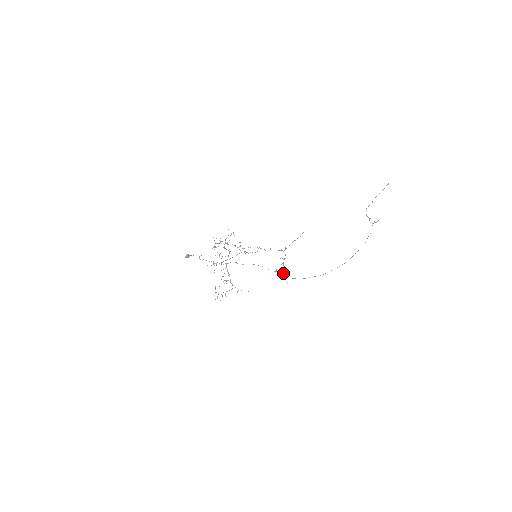
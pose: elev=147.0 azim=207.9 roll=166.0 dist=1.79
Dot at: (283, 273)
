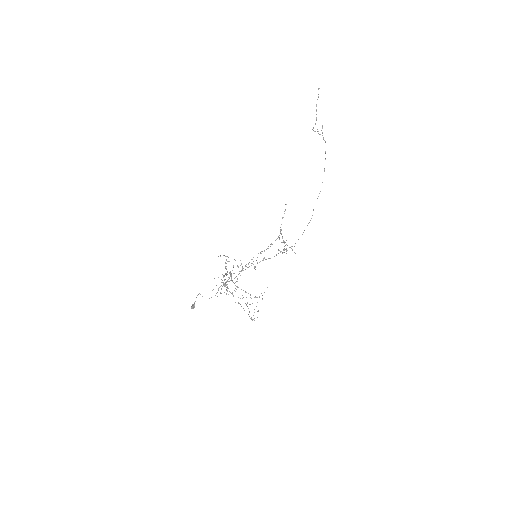
Dot at: (286, 248)
